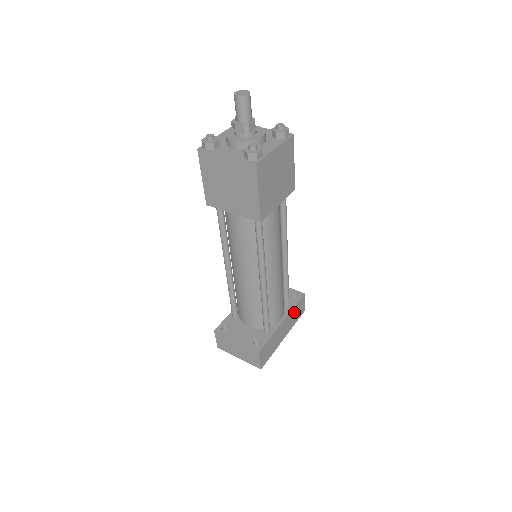
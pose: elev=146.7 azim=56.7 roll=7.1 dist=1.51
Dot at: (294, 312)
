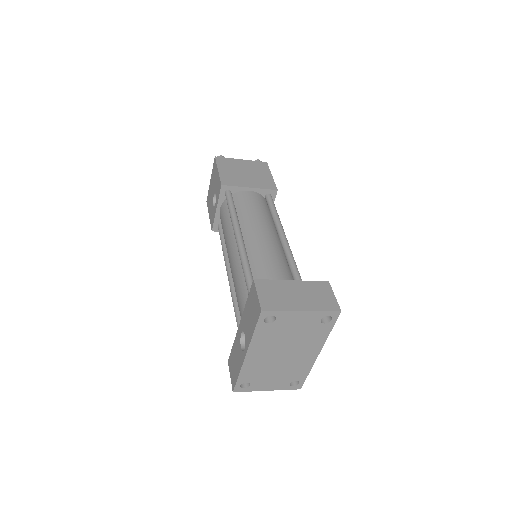
Dot at: occluded
